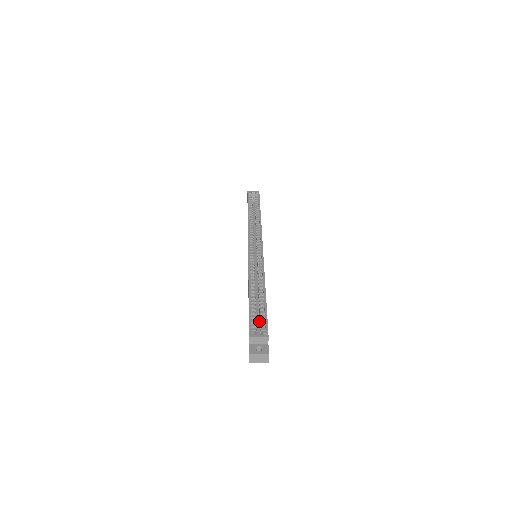
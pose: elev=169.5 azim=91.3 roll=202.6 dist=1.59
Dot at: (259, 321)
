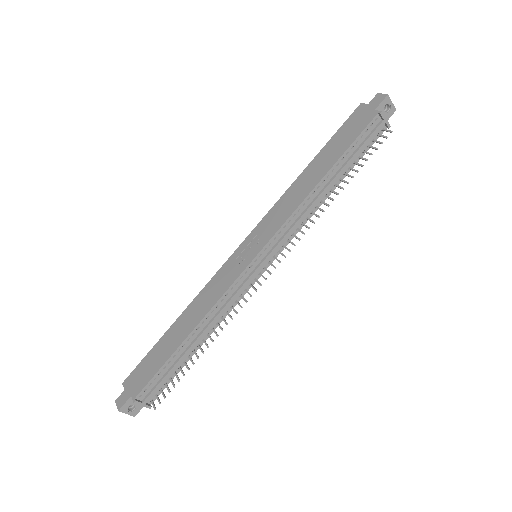
Dot at: occluded
